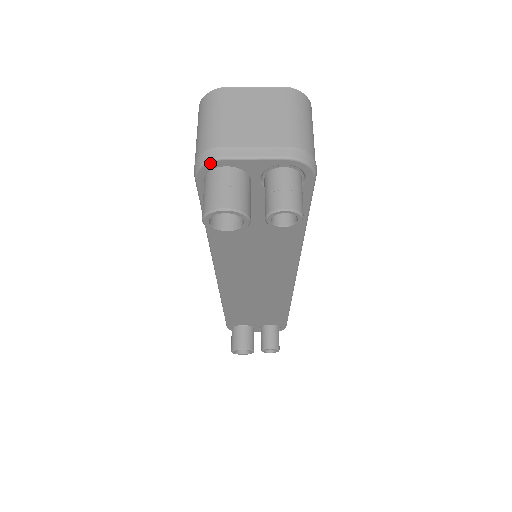
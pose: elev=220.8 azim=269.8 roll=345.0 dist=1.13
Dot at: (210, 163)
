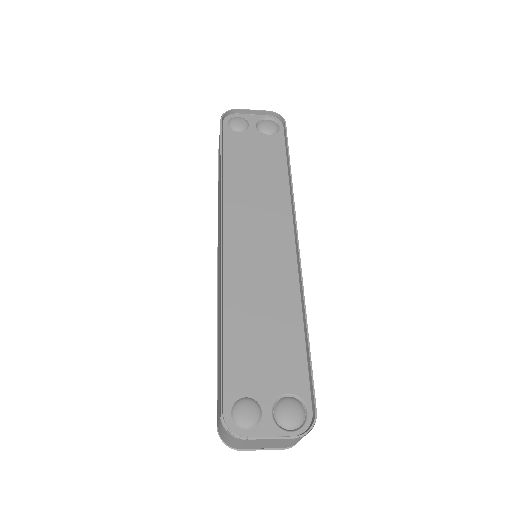
Dot at: occluded
